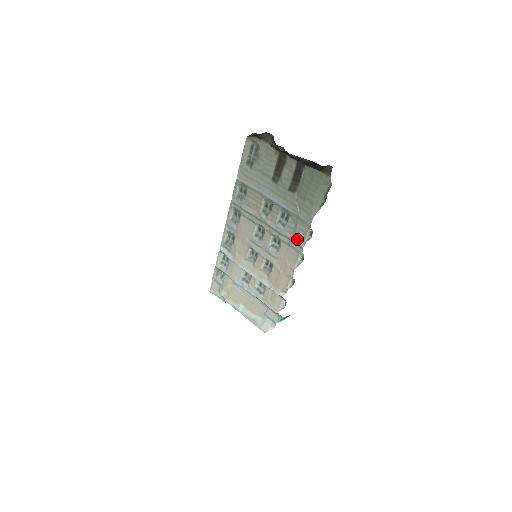
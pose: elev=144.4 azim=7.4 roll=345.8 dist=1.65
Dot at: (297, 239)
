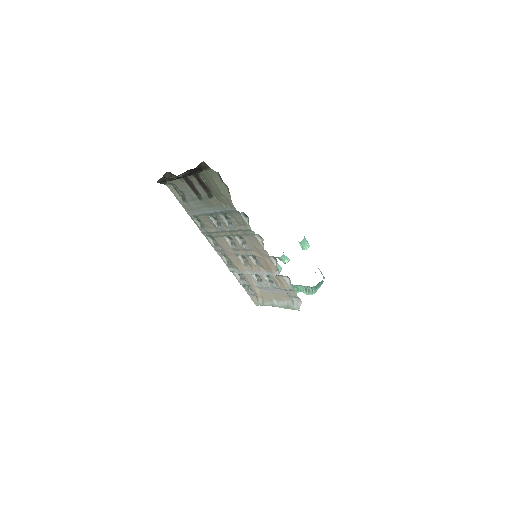
Dot at: (244, 227)
